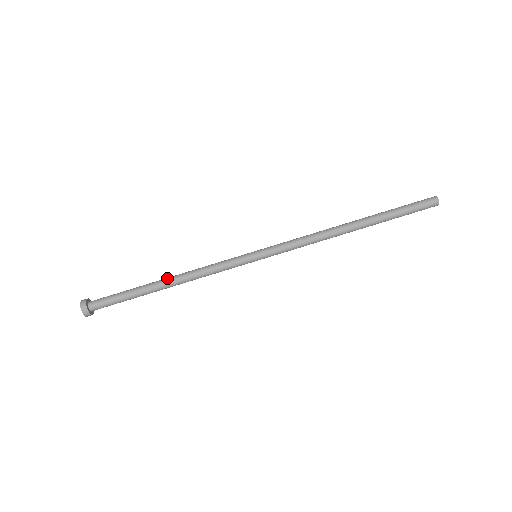
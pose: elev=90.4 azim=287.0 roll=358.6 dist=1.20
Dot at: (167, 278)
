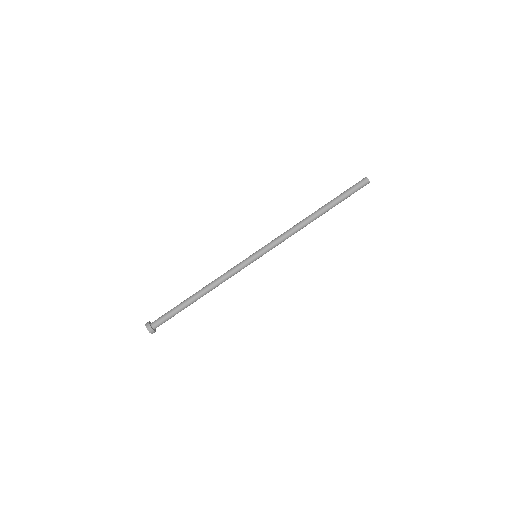
Dot at: (200, 290)
